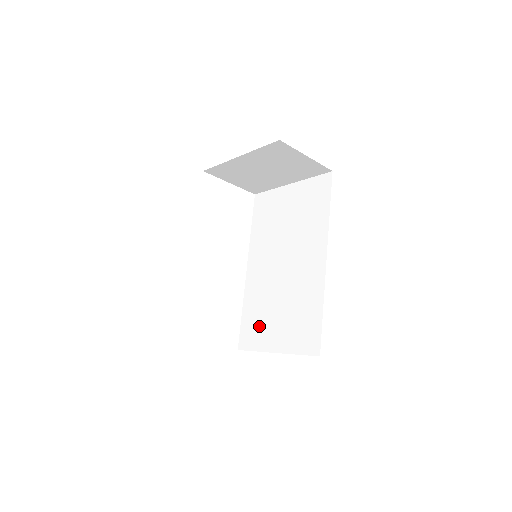
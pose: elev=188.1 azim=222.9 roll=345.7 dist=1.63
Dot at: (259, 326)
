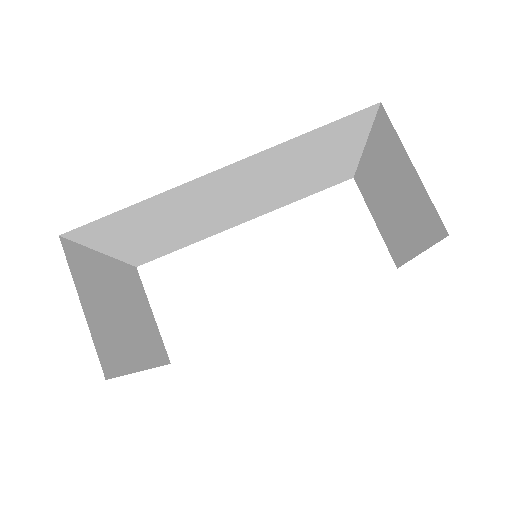
Dot at: occluded
